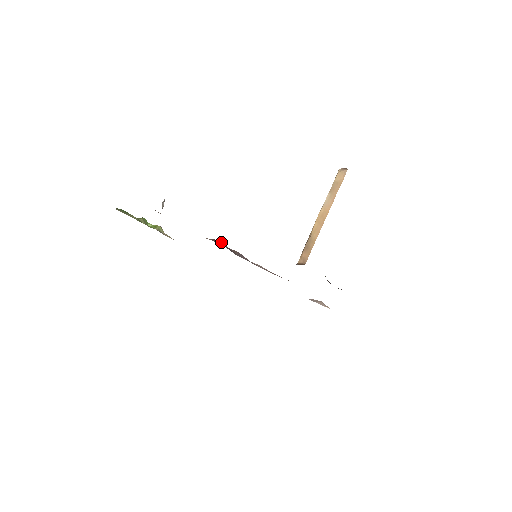
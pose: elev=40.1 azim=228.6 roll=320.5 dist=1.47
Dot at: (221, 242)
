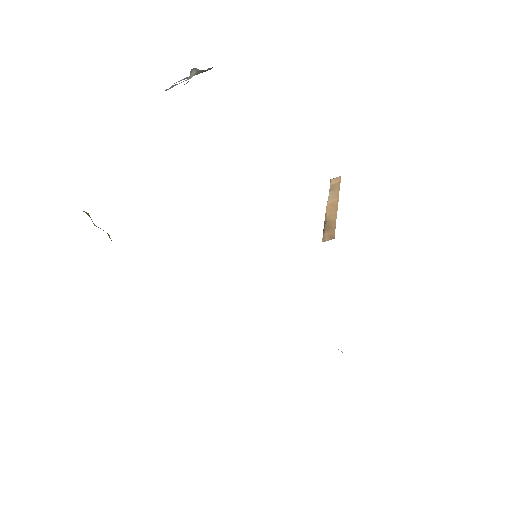
Dot at: occluded
